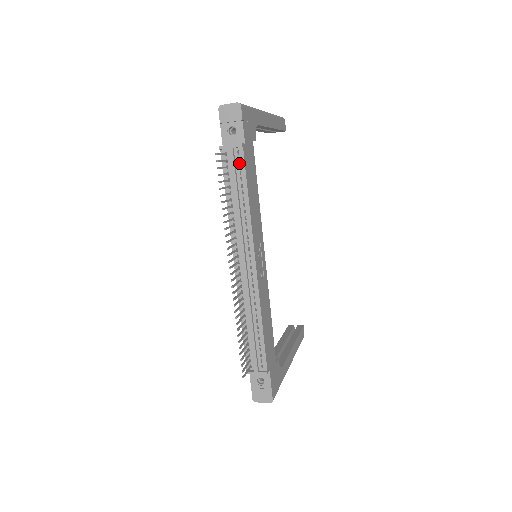
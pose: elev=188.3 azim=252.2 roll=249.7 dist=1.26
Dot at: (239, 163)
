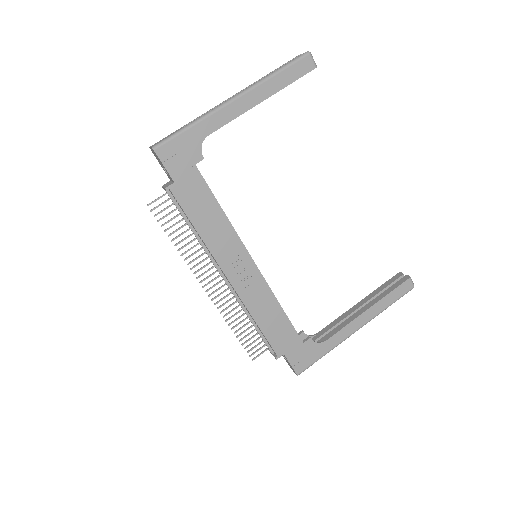
Dot at: (177, 201)
